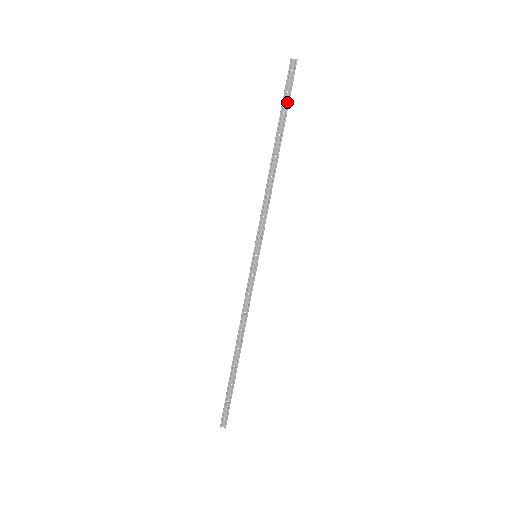
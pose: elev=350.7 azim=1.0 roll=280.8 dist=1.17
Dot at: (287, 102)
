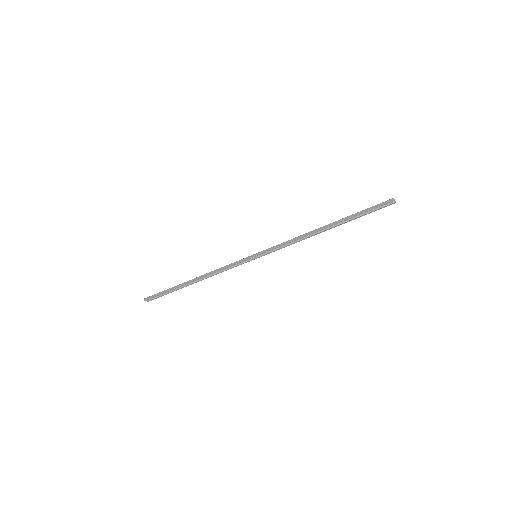
Dot at: (364, 213)
